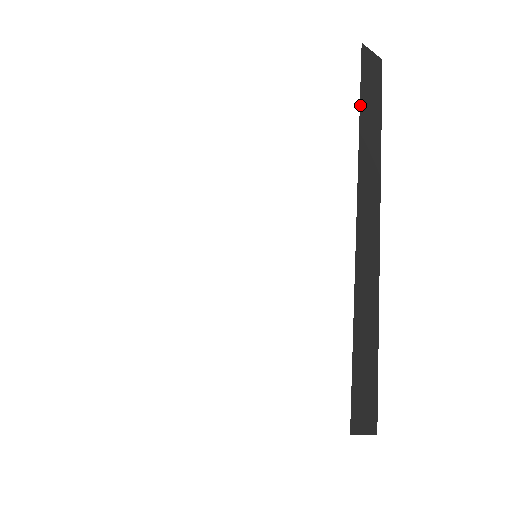
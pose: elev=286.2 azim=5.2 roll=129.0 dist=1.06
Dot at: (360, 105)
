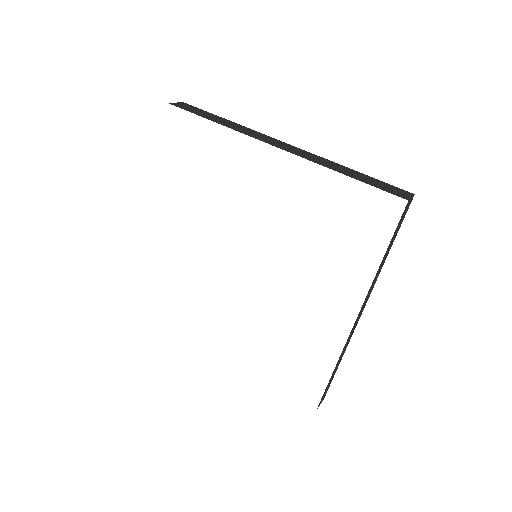
Dot at: (385, 253)
